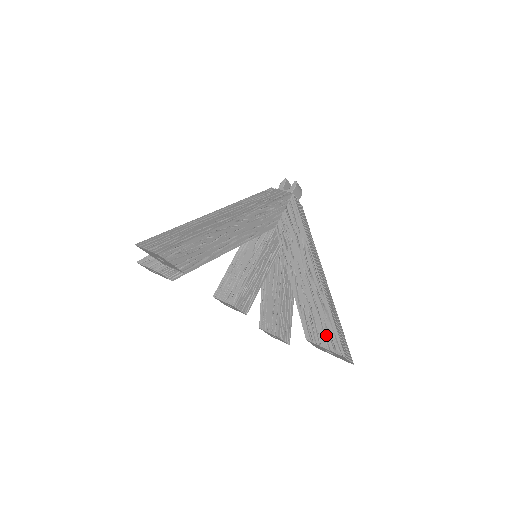
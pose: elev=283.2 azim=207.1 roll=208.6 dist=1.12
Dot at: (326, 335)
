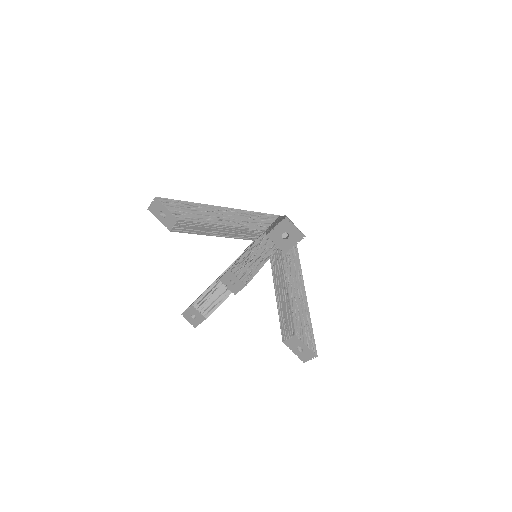
Dot at: occluded
